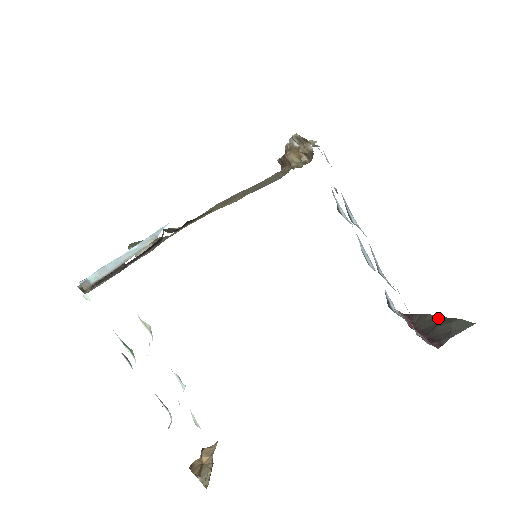
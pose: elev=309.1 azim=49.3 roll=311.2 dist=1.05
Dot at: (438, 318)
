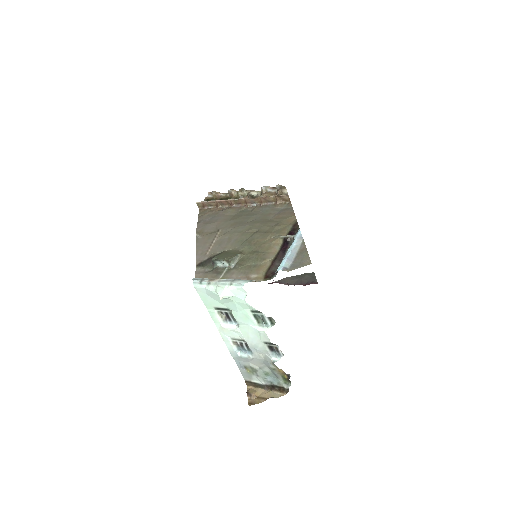
Dot at: (295, 277)
